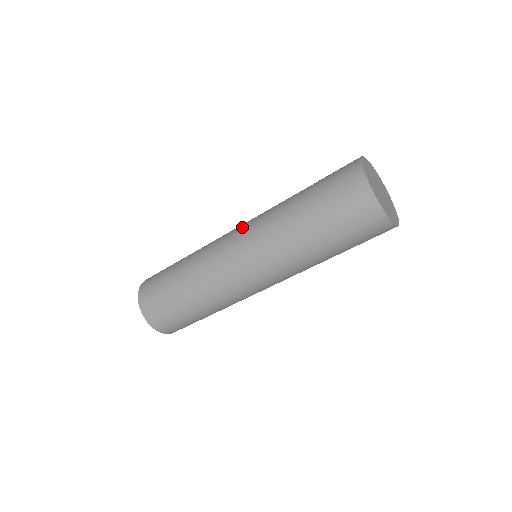
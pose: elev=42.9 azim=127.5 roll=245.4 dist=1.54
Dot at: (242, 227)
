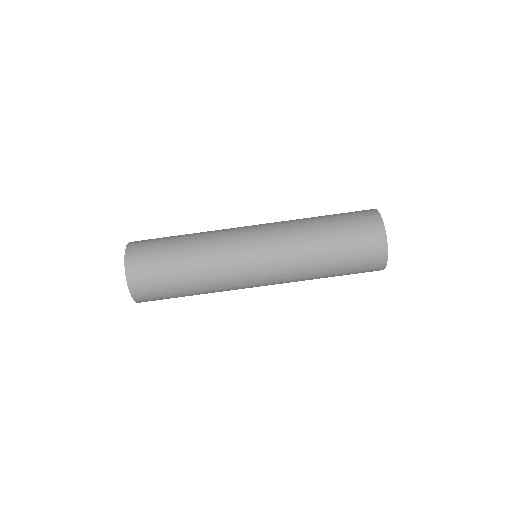
Dot at: (260, 225)
